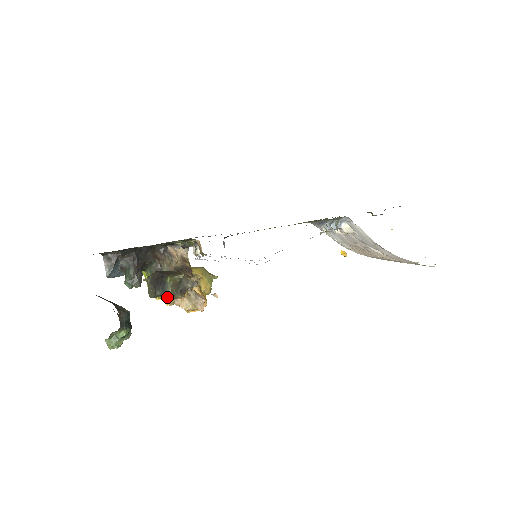
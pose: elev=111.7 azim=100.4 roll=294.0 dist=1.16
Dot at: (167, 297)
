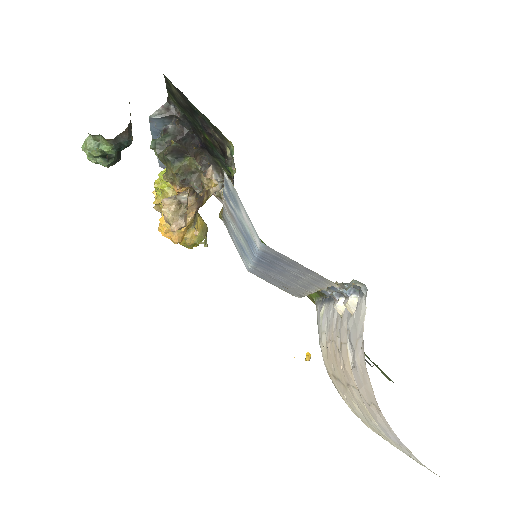
Dot at: (169, 171)
